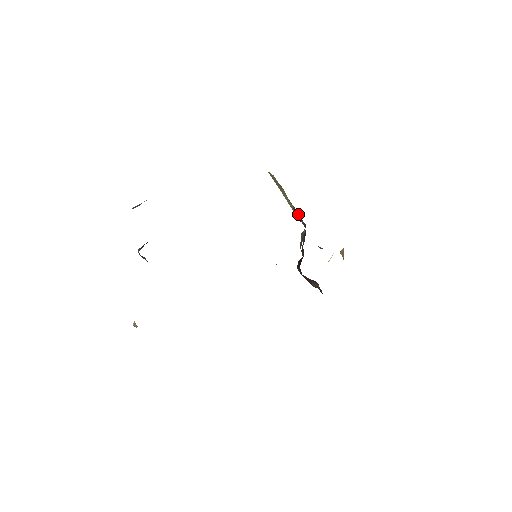
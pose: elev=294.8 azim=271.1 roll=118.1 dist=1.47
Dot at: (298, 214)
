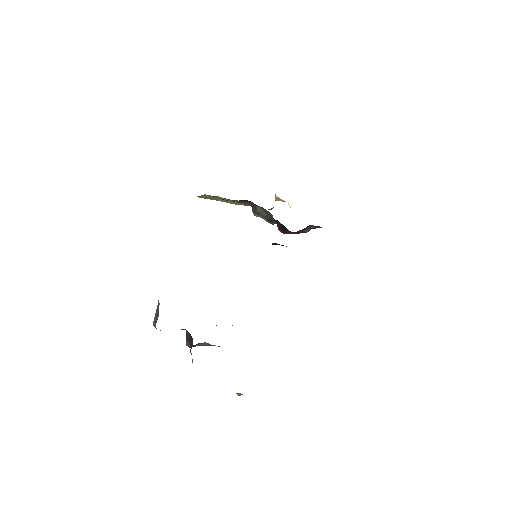
Dot at: (245, 201)
